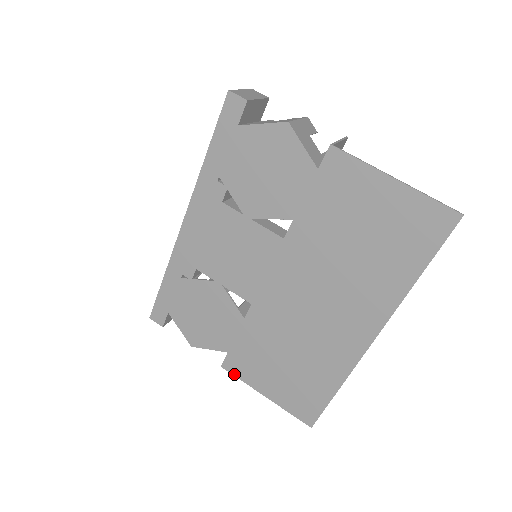
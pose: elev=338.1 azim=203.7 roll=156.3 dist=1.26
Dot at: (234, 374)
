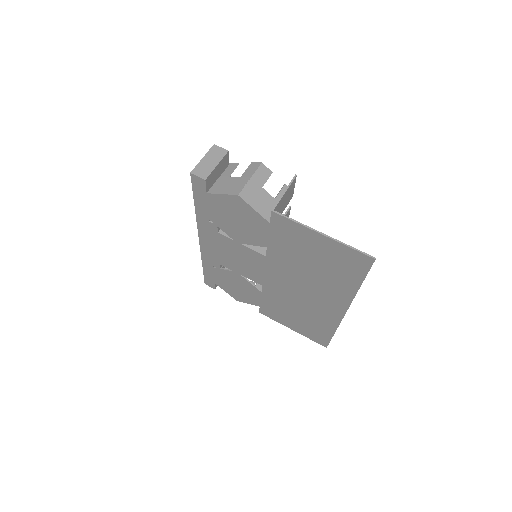
Dot at: (269, 317)
